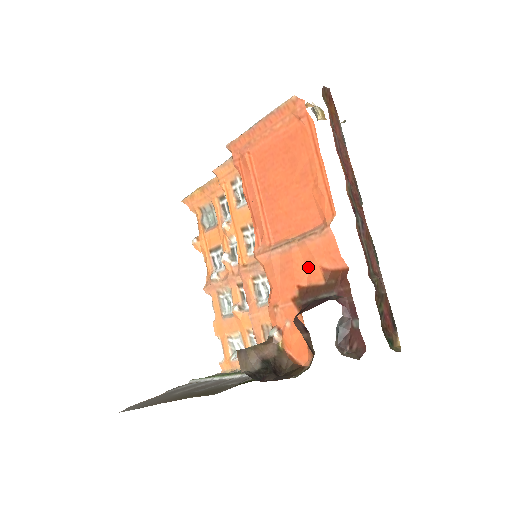
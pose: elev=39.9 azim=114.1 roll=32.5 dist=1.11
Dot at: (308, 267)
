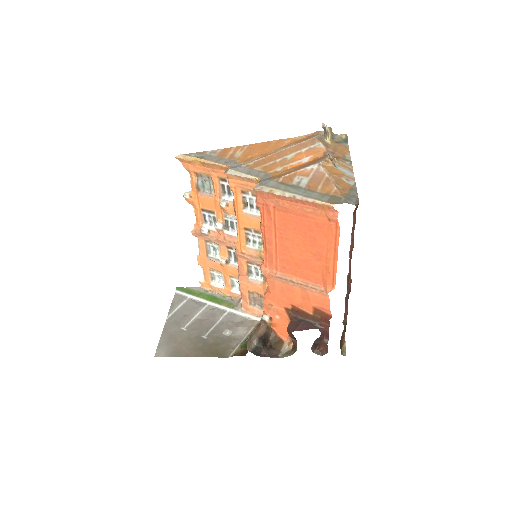
Dot at: (303, 301)
